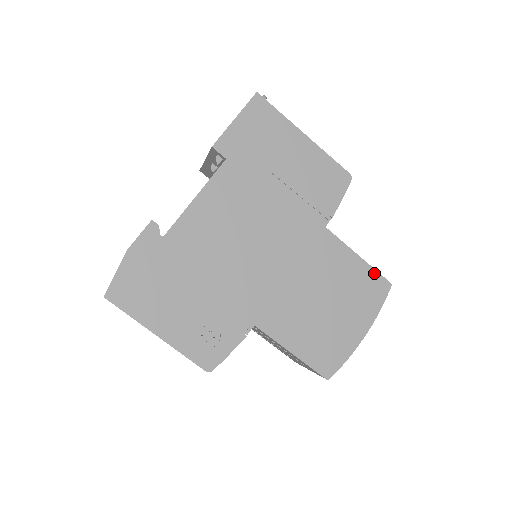
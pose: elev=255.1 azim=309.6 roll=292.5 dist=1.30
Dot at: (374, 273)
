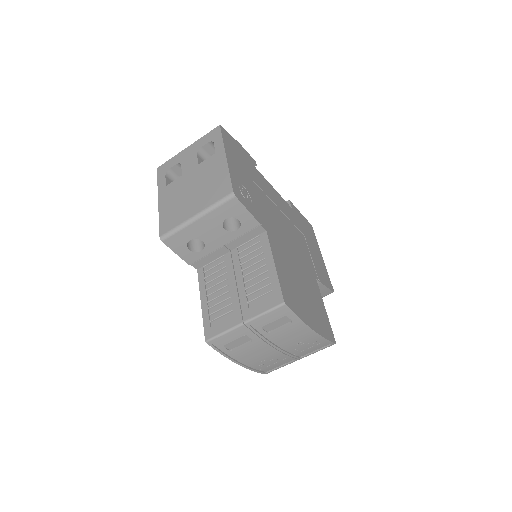
Dot at: (329, 325)
